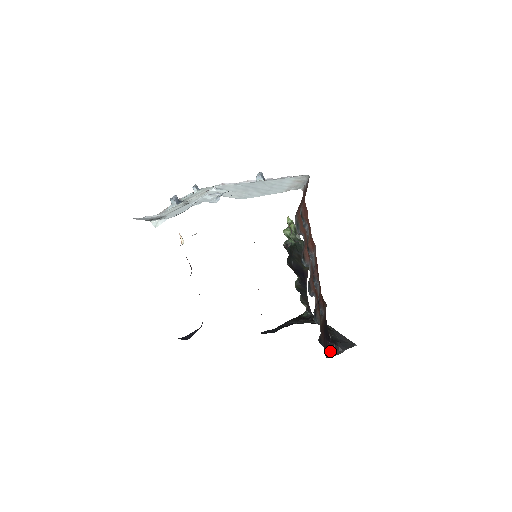
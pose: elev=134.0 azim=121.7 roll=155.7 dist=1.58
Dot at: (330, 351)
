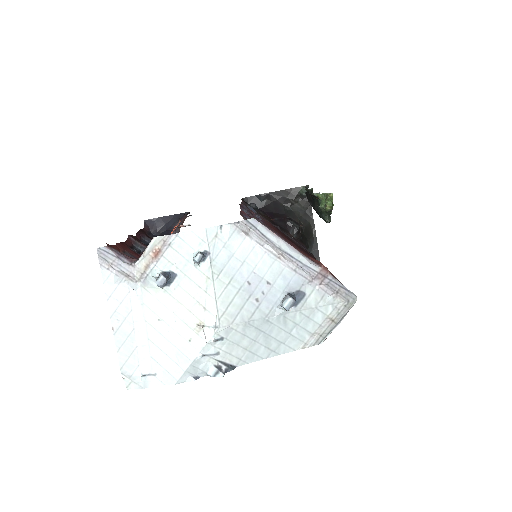
Dot at: occluded
